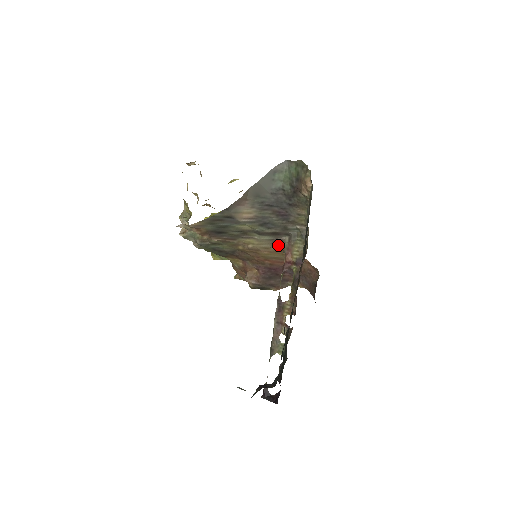
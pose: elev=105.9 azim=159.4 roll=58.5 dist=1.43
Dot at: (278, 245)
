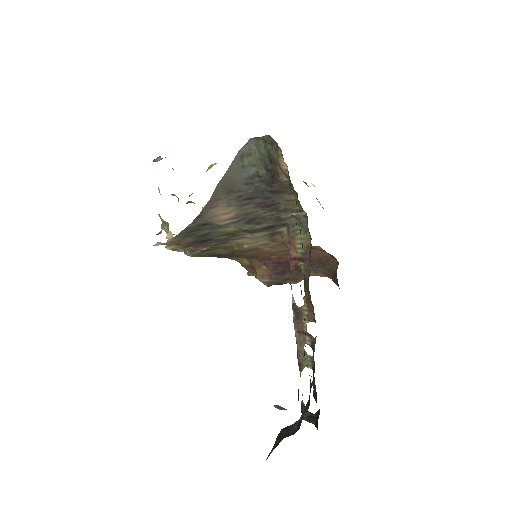
Dot at: (277, 239)
